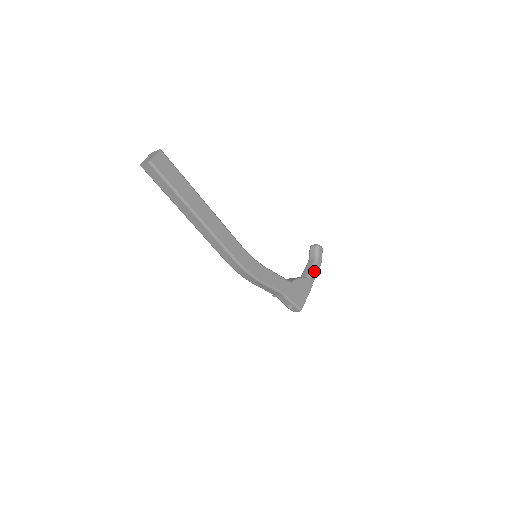
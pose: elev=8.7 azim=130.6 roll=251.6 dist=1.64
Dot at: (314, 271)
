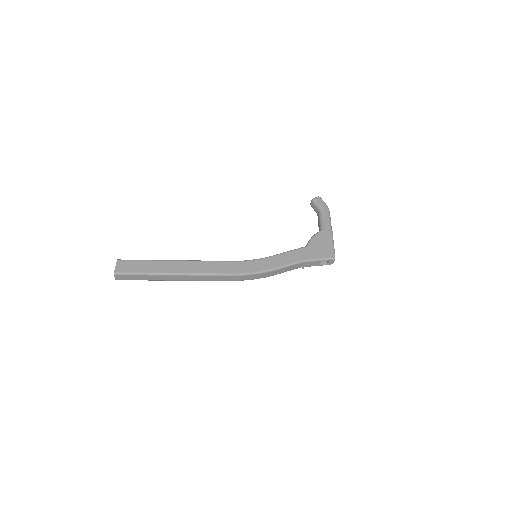
Dot at: (324, 220)
